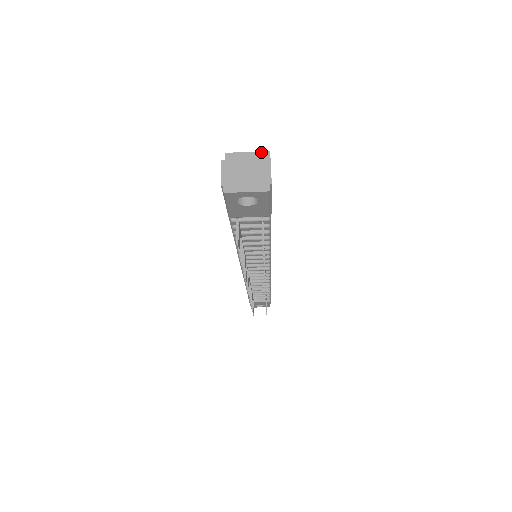
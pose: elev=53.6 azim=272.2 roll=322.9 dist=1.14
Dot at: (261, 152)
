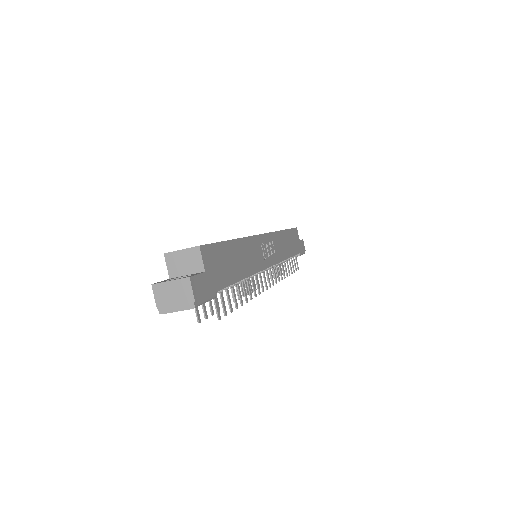
Dot at: (192, 248)
